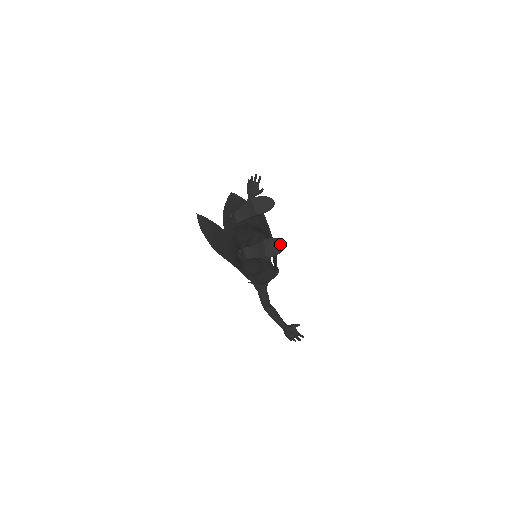
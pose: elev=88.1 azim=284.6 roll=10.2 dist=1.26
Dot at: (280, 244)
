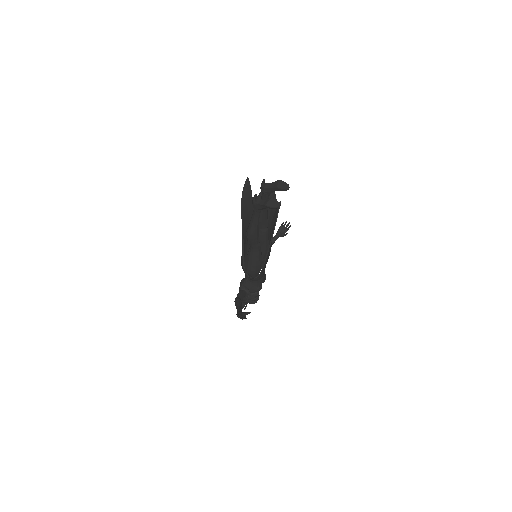
Dot at: (277, 204)
